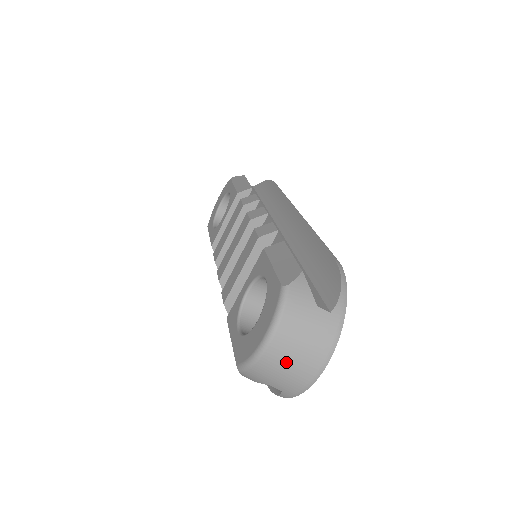
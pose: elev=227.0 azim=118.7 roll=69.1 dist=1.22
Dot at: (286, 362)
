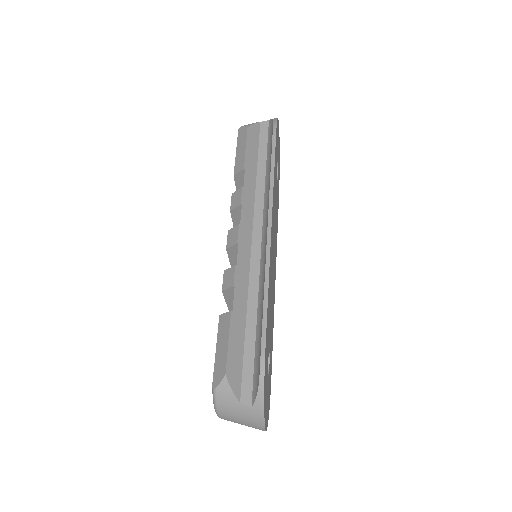
Dot at: occluded
